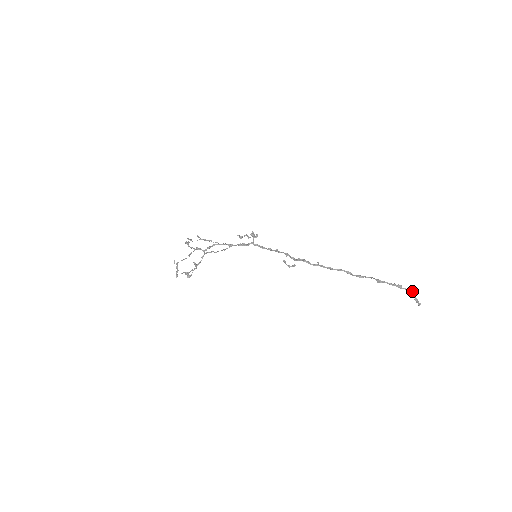
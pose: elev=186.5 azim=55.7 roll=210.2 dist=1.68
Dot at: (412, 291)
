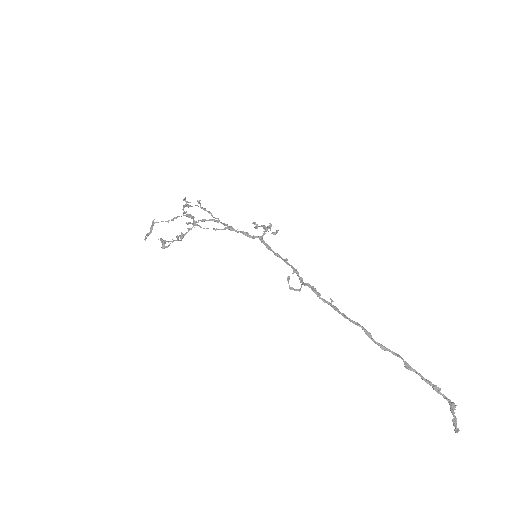
Dot at: (454, 405)
